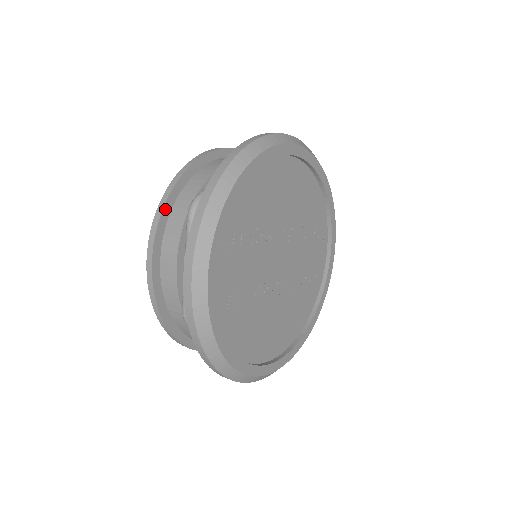
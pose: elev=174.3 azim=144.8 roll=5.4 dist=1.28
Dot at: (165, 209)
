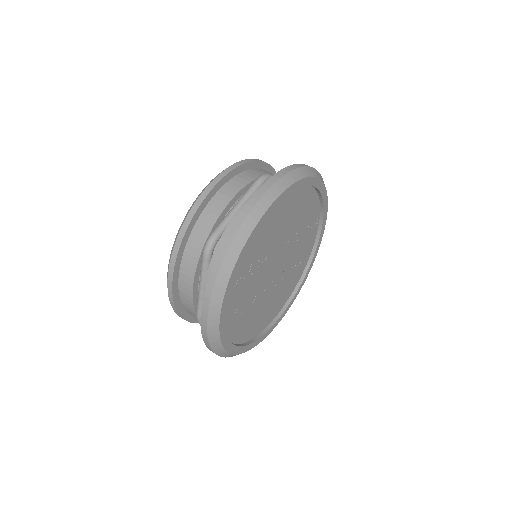
Dot at: (183, 241)
